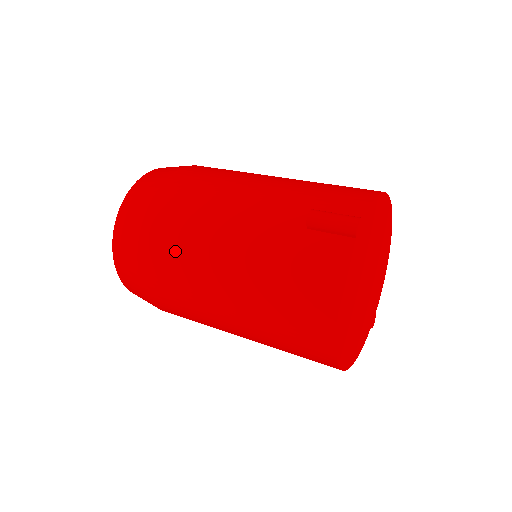
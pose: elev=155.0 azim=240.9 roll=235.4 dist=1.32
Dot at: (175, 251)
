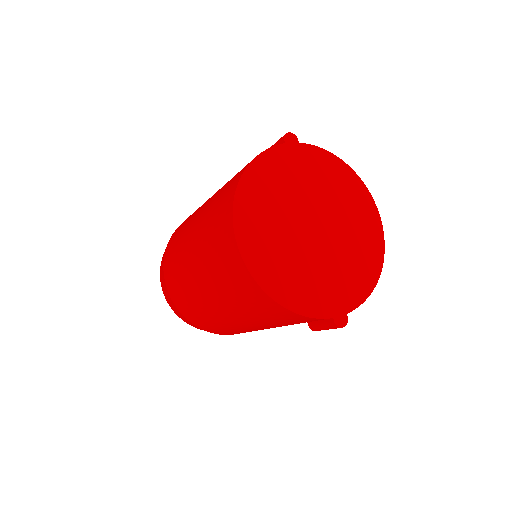
Dot at: occluded
